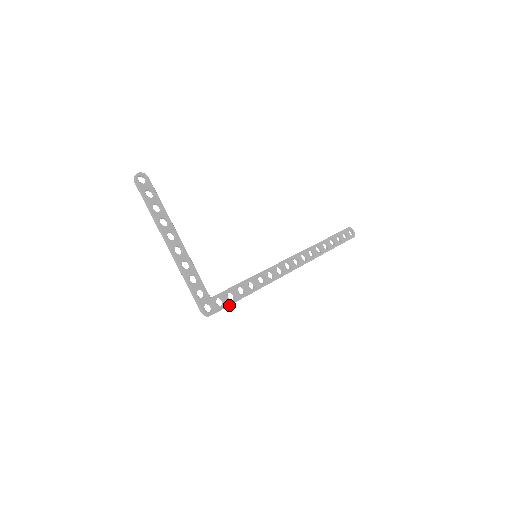
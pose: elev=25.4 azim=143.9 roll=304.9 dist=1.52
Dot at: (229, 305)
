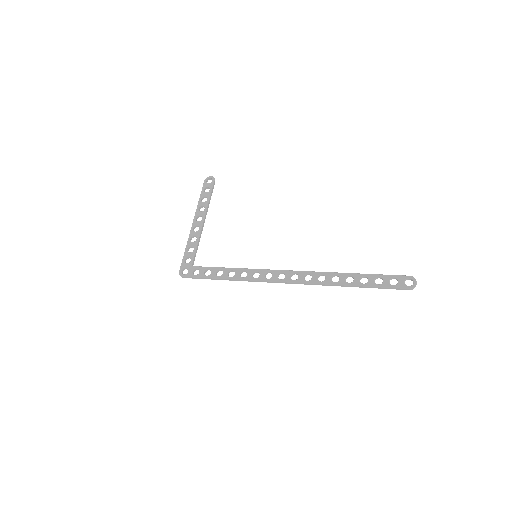
Dot at: (201, 277)
